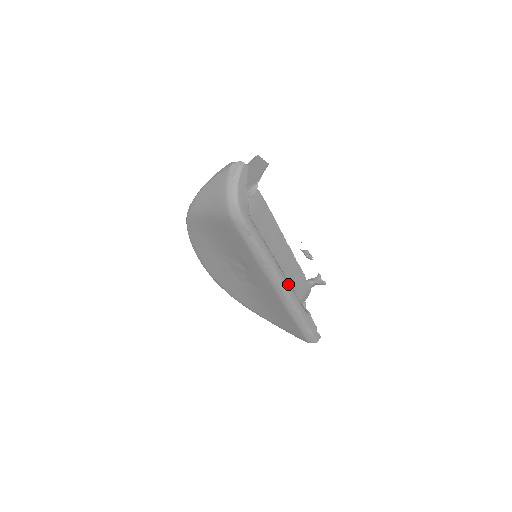
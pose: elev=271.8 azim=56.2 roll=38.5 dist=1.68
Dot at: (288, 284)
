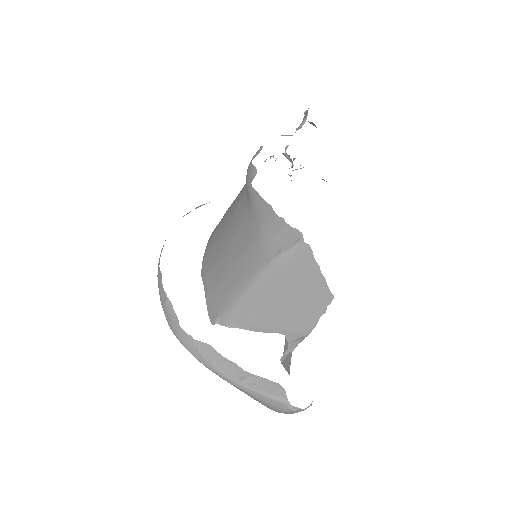
Dot at: occluded
